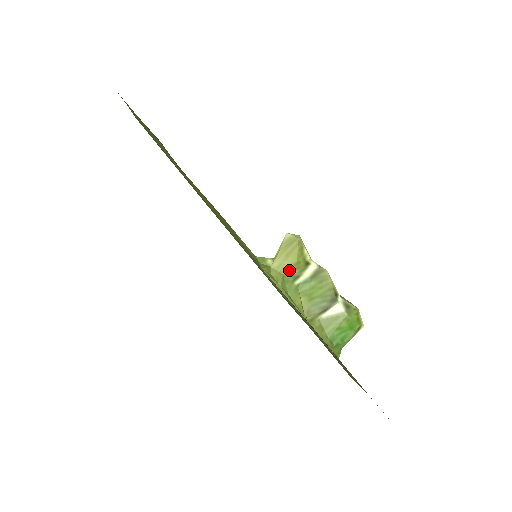
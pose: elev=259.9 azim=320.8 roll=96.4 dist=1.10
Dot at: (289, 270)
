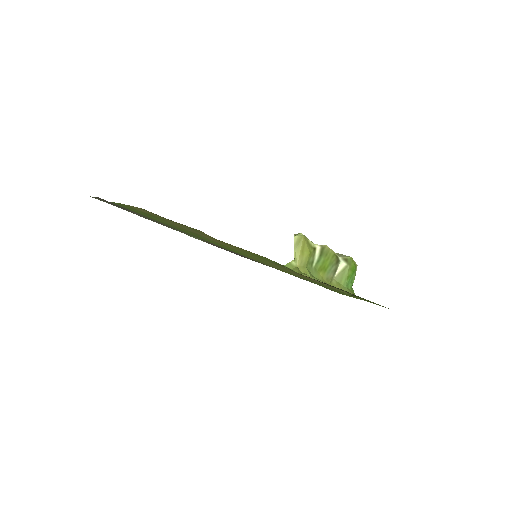
Dot at: (307, 261)
